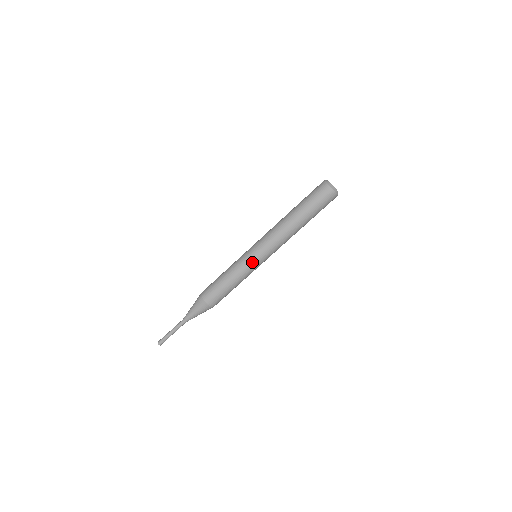
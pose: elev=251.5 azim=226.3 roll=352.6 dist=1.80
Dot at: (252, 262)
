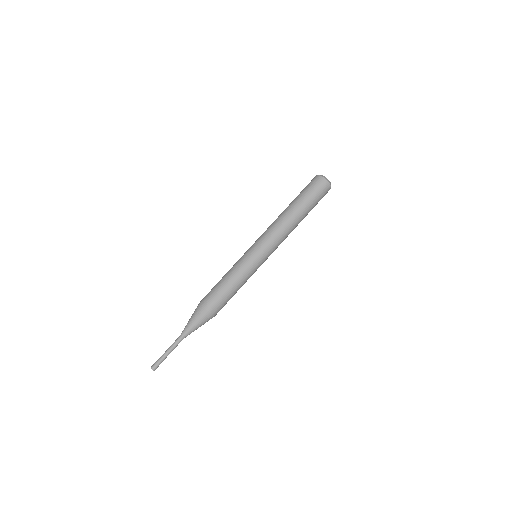
Dot at: (250, 256)
